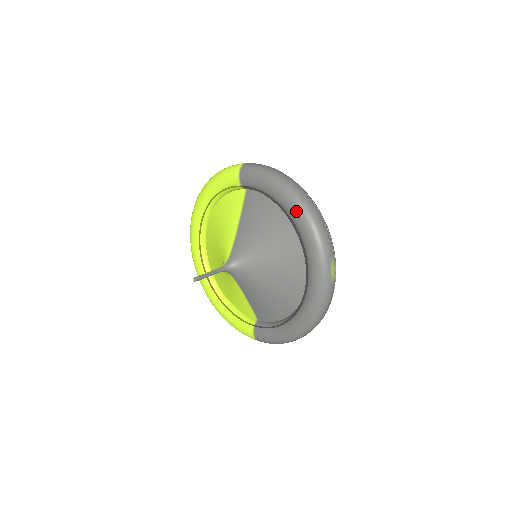
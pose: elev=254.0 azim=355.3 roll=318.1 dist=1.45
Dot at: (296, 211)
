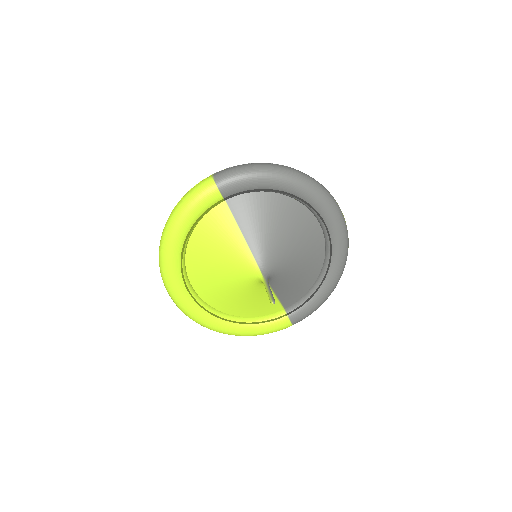
Dot at: (299, 185)
